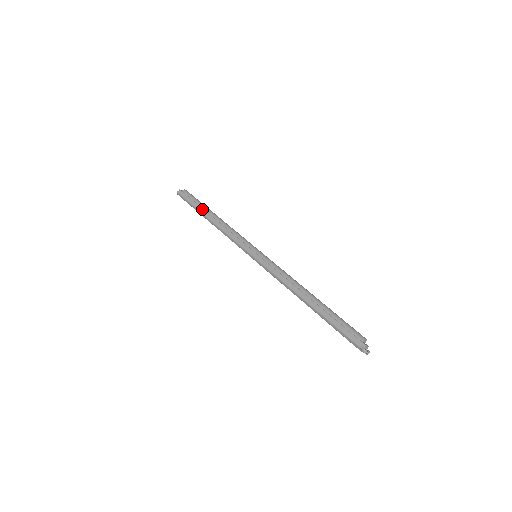
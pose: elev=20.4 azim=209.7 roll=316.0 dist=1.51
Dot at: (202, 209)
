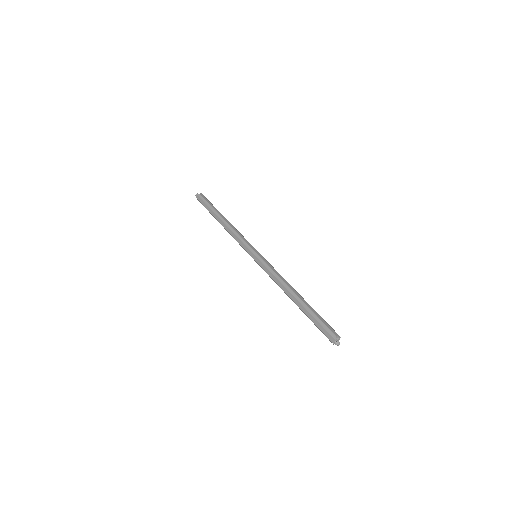
Dot at: occluded
